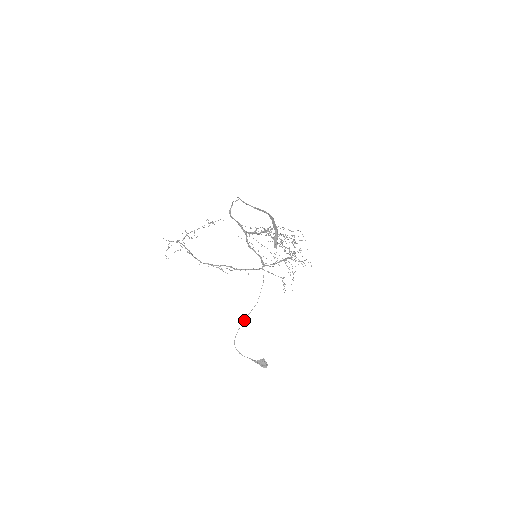
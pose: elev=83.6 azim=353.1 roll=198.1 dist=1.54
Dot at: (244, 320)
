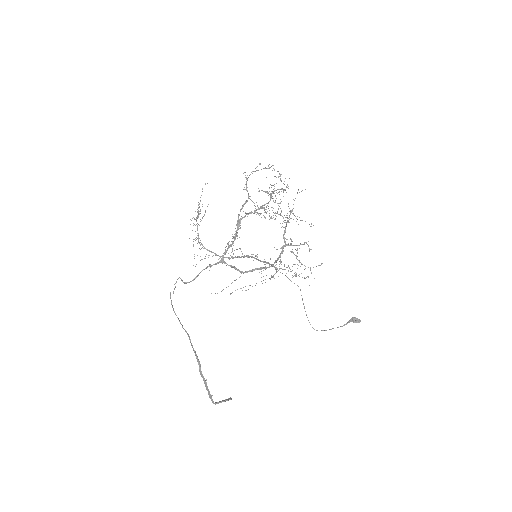
Dot at: occluded
